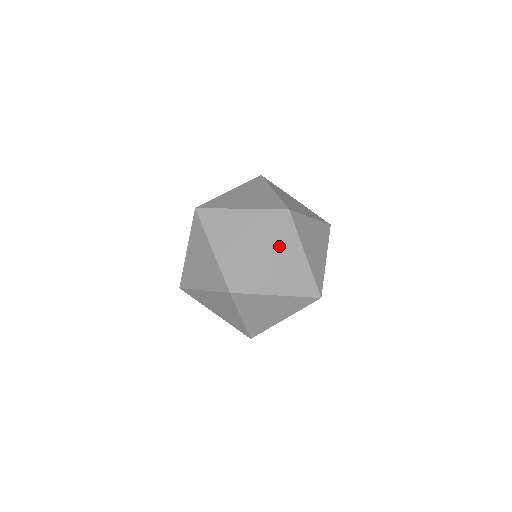
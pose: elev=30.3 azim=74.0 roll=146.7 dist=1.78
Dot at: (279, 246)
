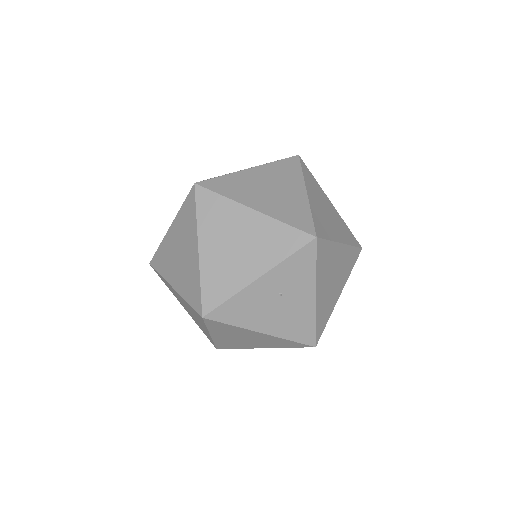
Dot at: (215, 227)
